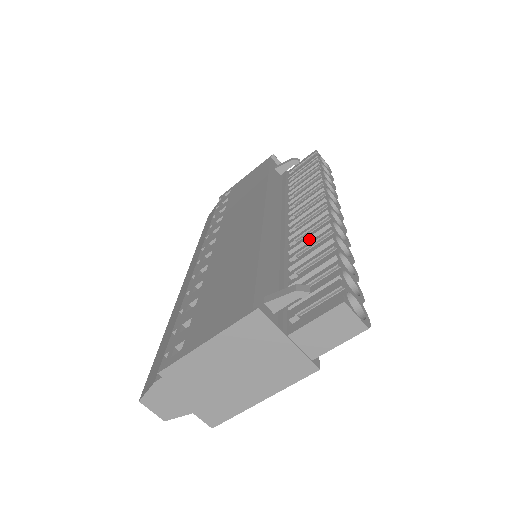
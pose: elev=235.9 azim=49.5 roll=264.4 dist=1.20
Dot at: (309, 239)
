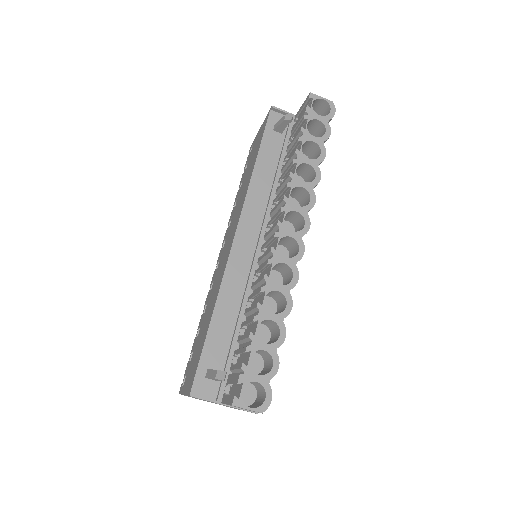
Dot at: (258, 285)
